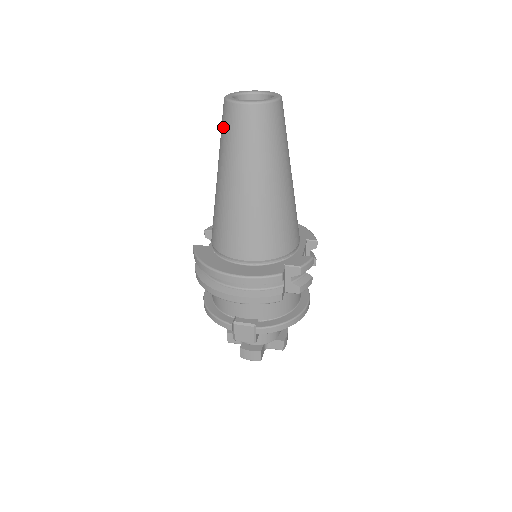
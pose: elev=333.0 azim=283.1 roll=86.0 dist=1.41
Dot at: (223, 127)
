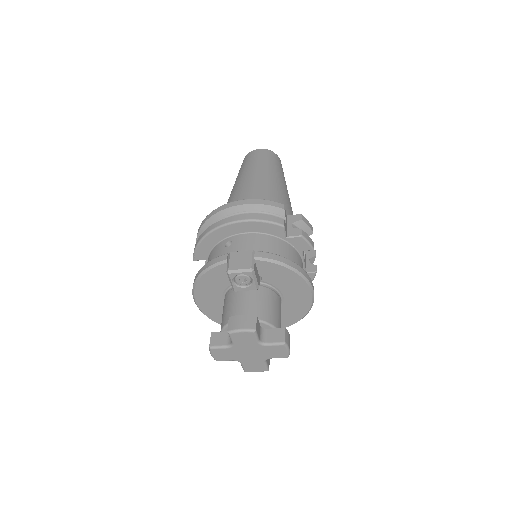
Dot at: occluded
